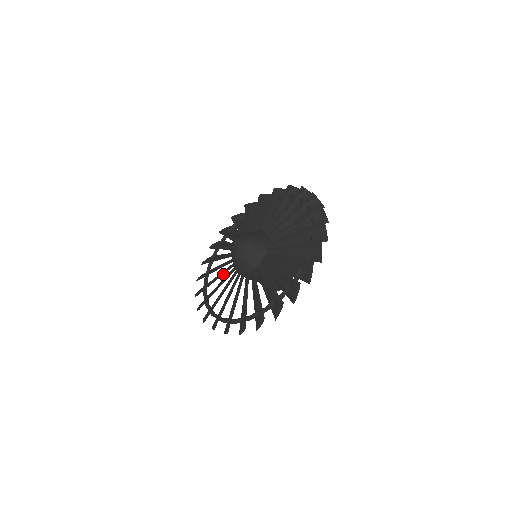
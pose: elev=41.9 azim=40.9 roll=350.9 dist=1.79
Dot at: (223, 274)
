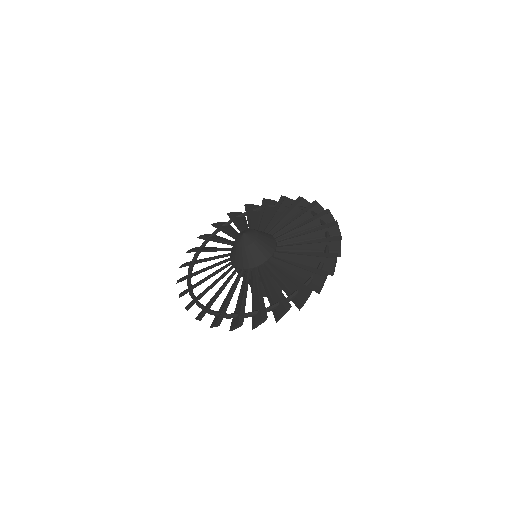
Dot at: (215, 266)
